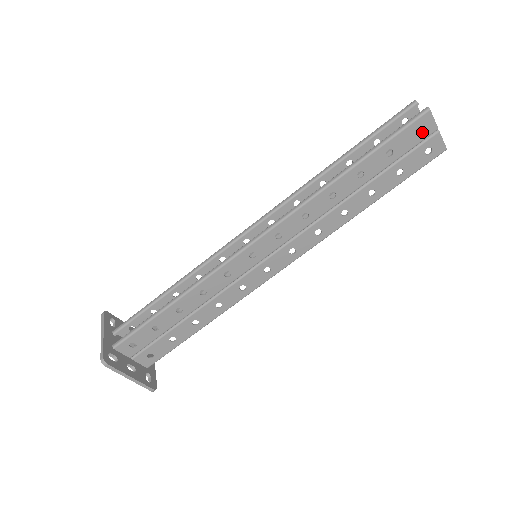
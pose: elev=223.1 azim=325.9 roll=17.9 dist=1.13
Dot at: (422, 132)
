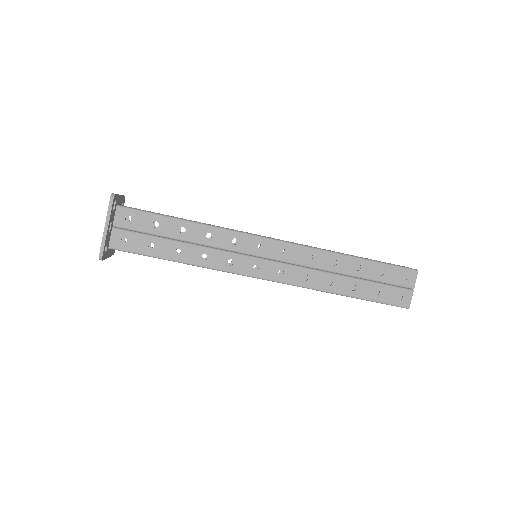
Dot at: (406, 280)
